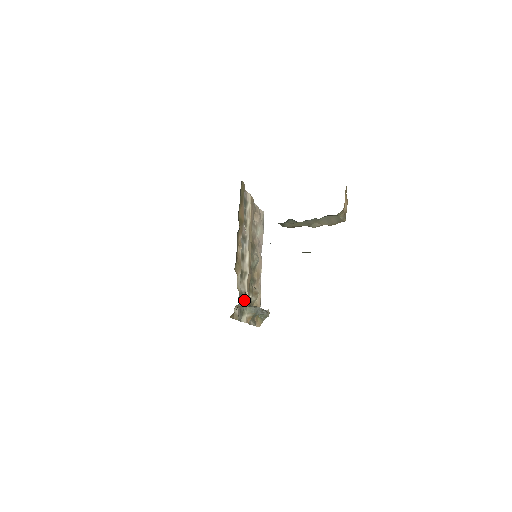
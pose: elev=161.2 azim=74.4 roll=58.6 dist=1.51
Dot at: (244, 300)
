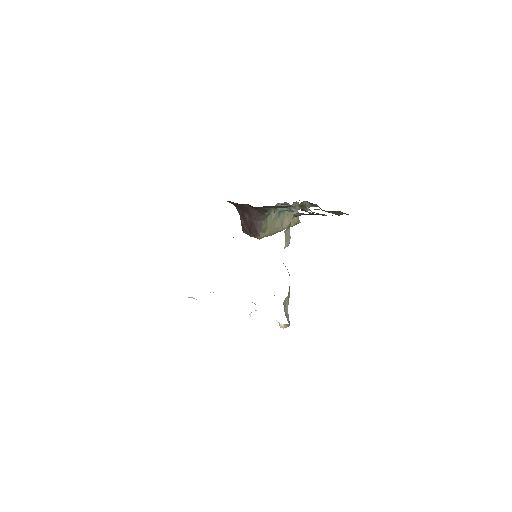
Dot at: occluded
